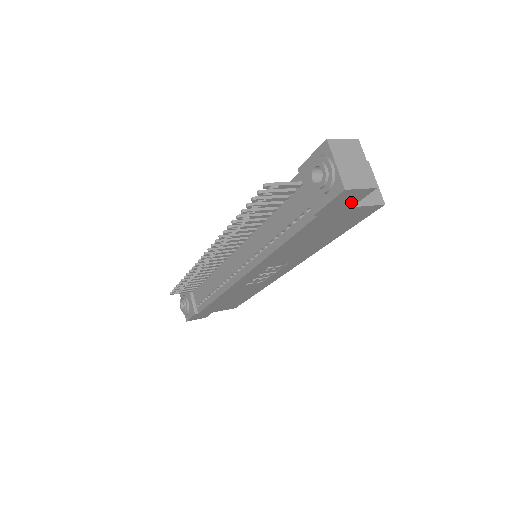
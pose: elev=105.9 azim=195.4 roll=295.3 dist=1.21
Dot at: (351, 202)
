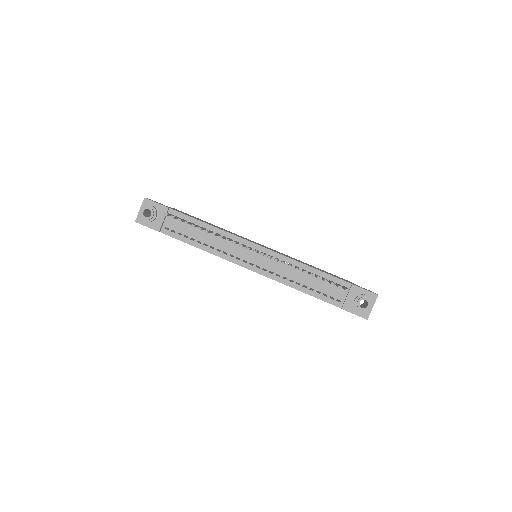
Dot at: occluded
